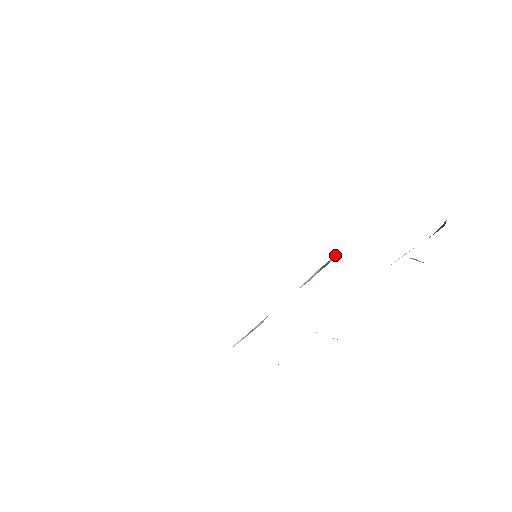
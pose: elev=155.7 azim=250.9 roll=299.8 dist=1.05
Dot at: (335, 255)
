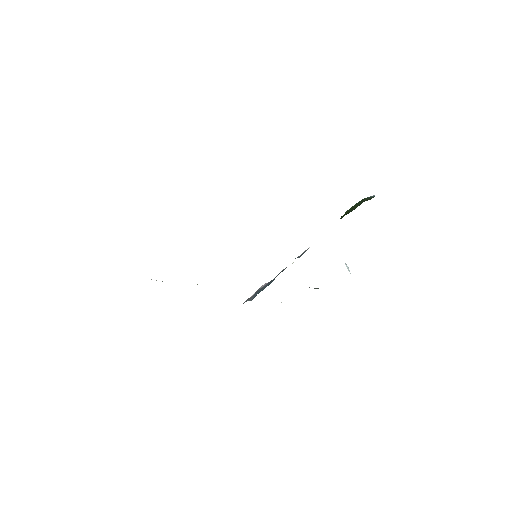
Dot at: occluded
